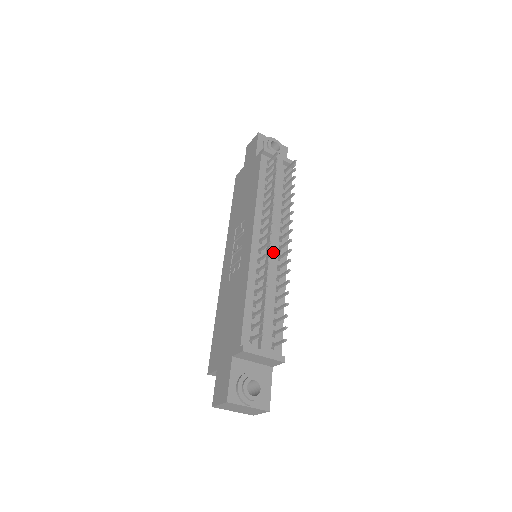
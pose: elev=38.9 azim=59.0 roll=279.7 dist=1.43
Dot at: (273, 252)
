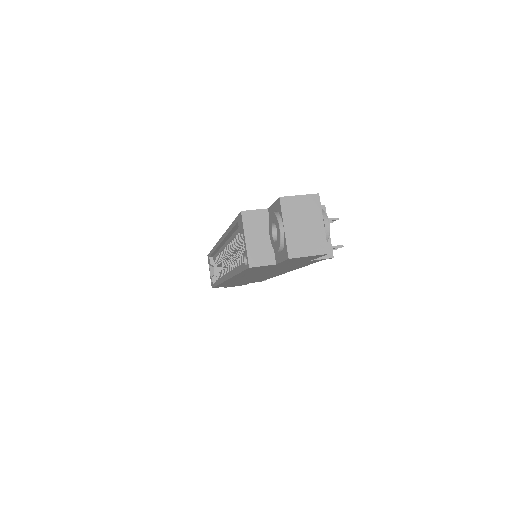
Dot at: occluded
